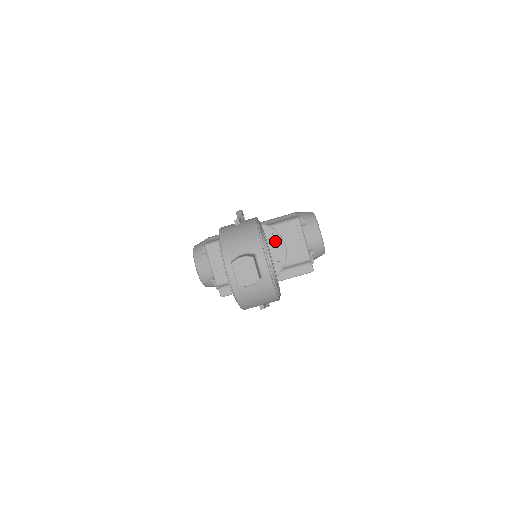
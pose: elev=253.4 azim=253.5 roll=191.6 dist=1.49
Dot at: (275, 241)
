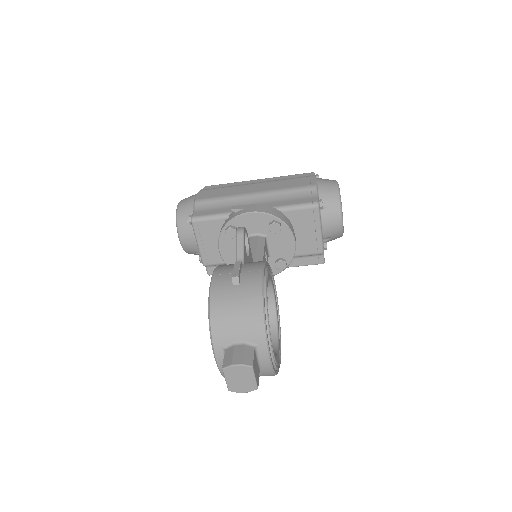
Dot at: (283, 236)
